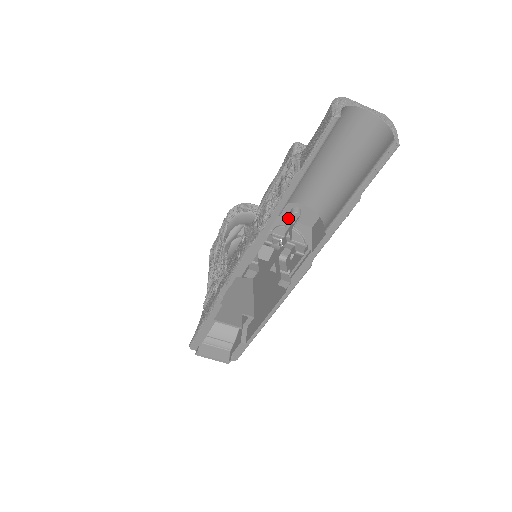
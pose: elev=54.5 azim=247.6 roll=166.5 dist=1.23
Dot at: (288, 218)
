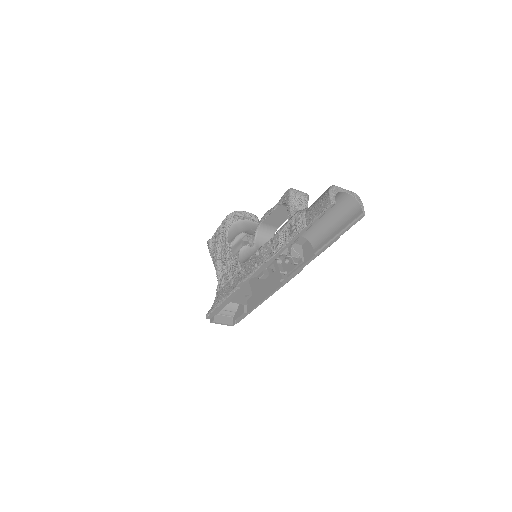
Dot at: occluded
